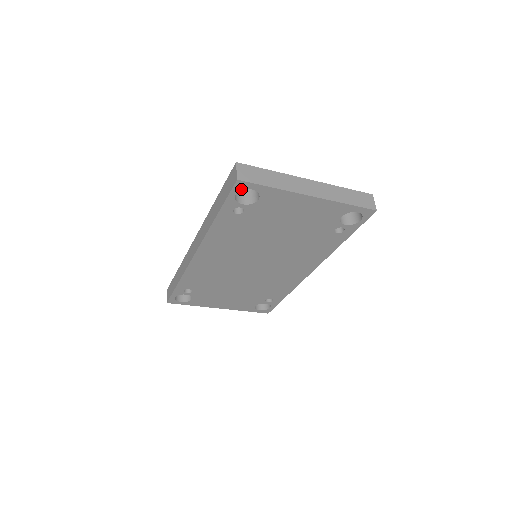
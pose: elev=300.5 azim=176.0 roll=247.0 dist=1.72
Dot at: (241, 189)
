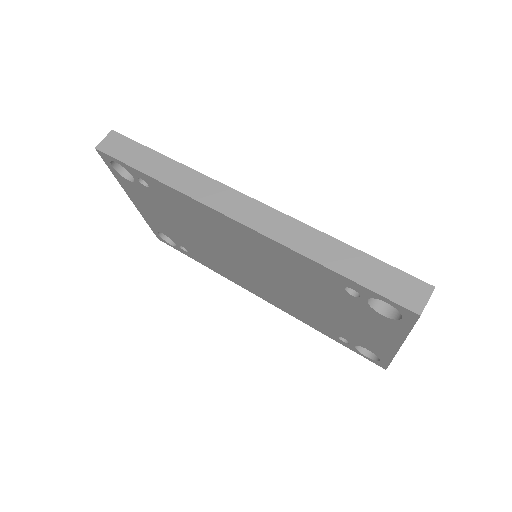
Dot at: (400, 310)
